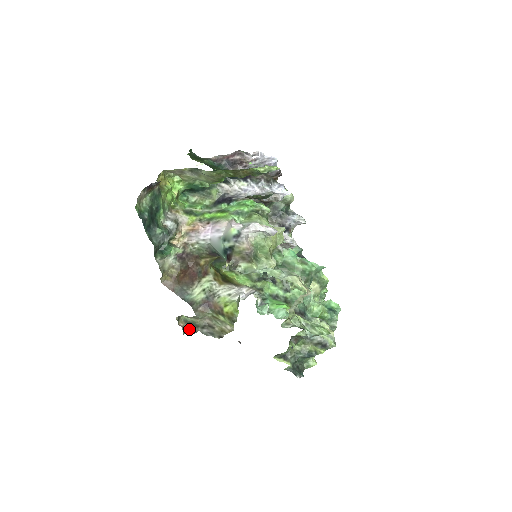
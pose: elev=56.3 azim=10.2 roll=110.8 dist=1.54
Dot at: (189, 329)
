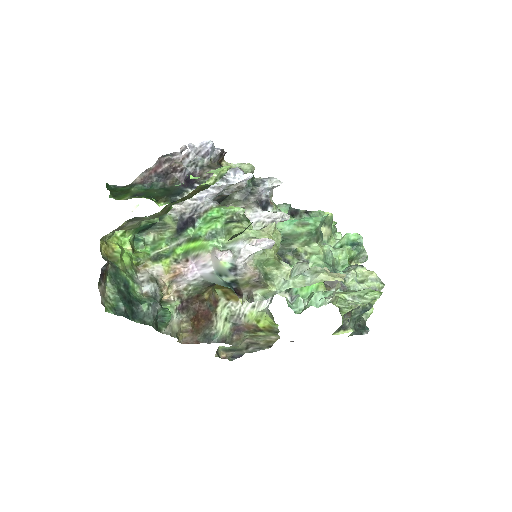
Dot at: (233, 355)
